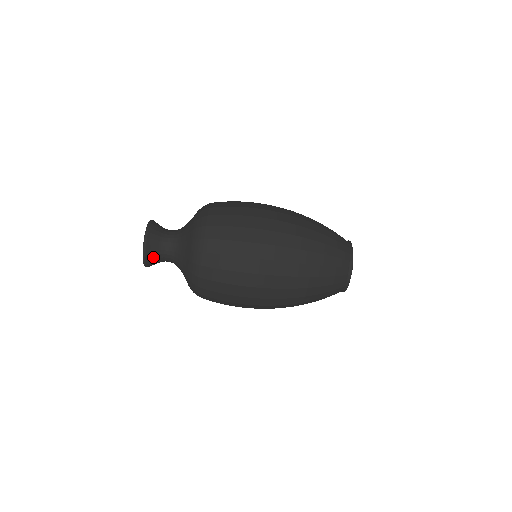
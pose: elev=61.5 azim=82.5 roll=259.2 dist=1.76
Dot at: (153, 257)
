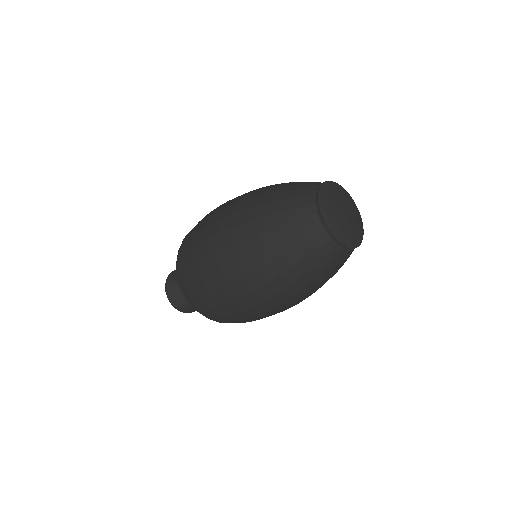
Dot at: (187, 306)
